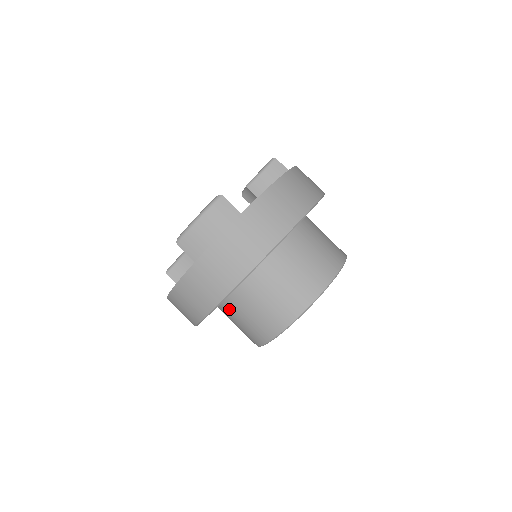
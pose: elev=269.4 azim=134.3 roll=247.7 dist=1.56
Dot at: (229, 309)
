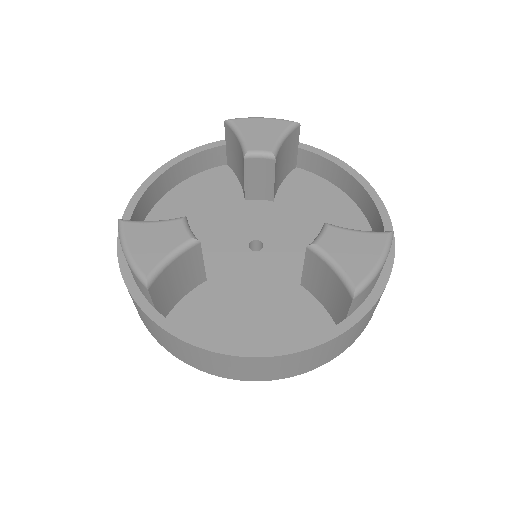
Dot at: occluded
